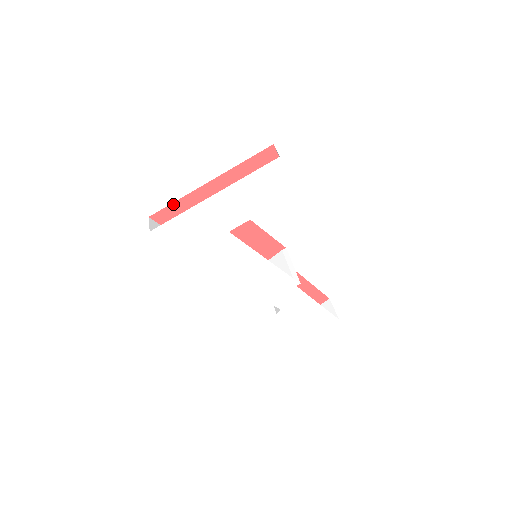
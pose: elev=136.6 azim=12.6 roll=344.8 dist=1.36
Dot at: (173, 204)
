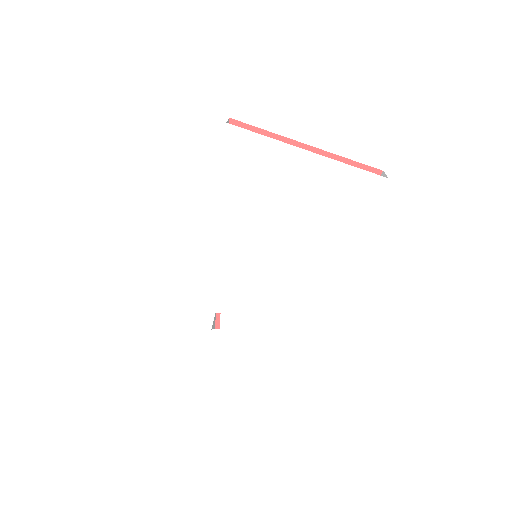
Dot at: (260, 130)
